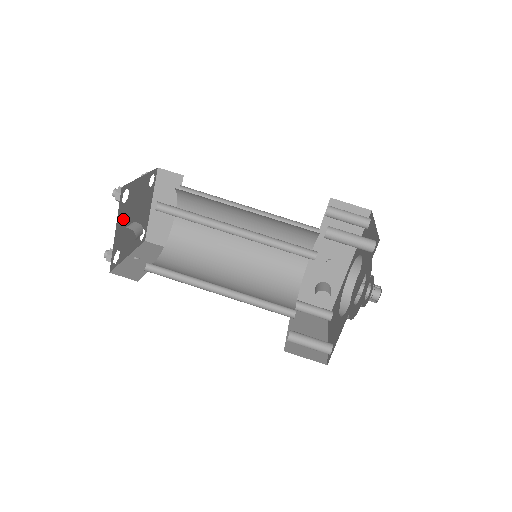
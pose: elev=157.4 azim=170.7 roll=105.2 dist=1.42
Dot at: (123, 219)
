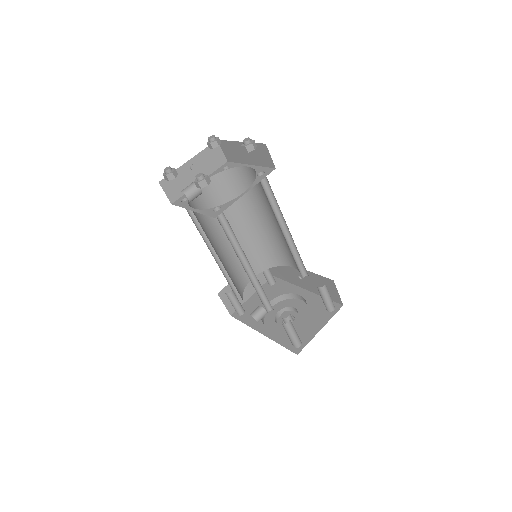
Dot at: occluded
